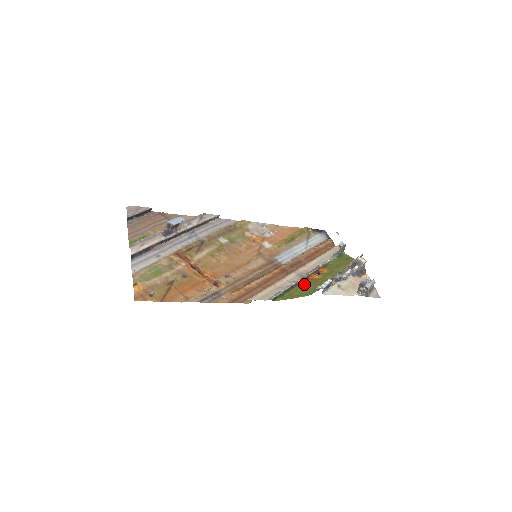
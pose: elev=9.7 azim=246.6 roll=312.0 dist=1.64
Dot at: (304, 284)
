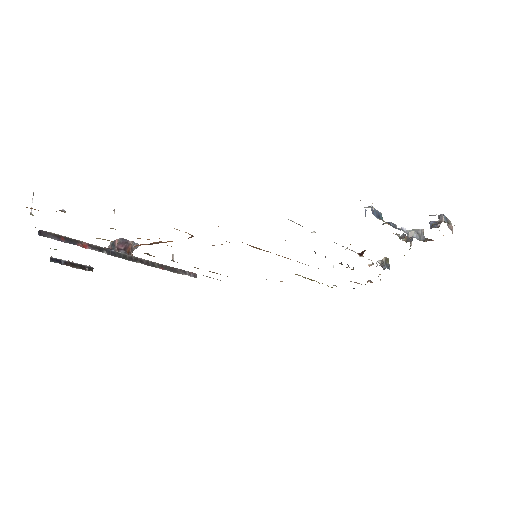
Dot at: occluded
